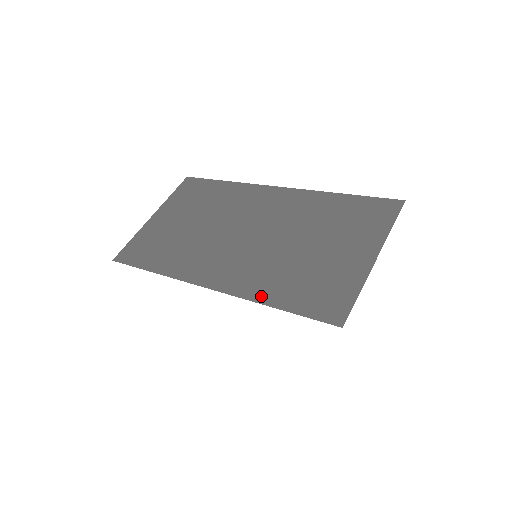
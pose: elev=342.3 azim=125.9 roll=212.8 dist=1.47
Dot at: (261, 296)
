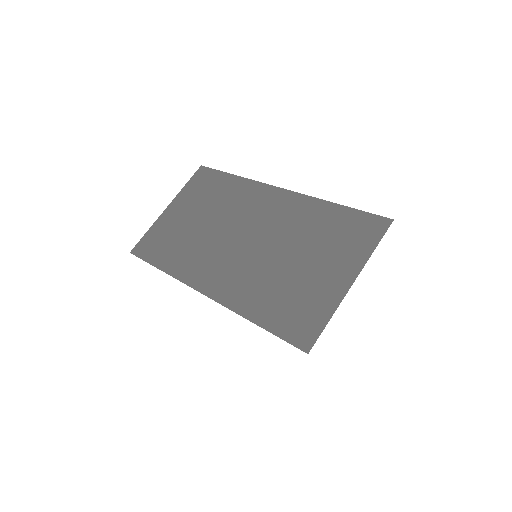
Dot at: (246, 310)
